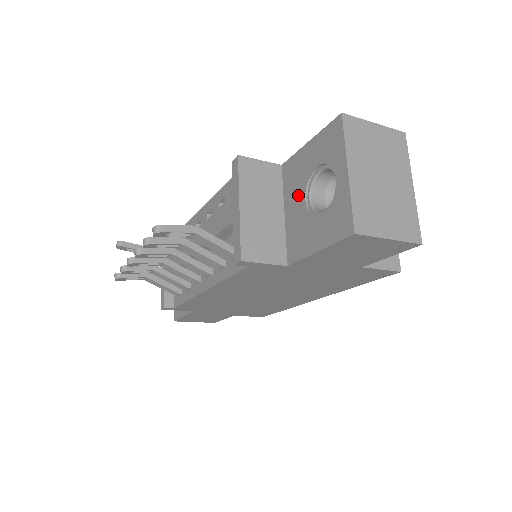
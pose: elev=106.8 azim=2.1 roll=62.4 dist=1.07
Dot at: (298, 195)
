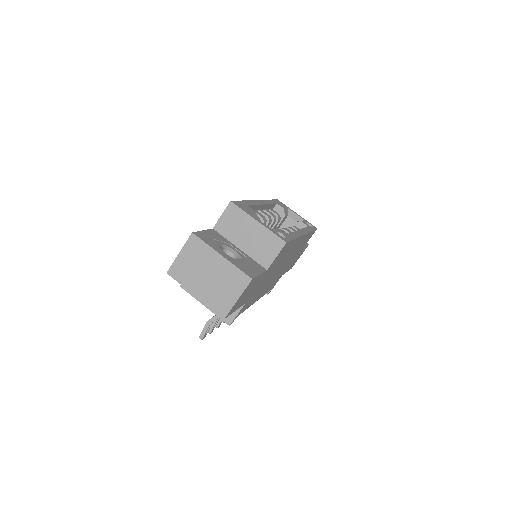
Dot at: occluded
